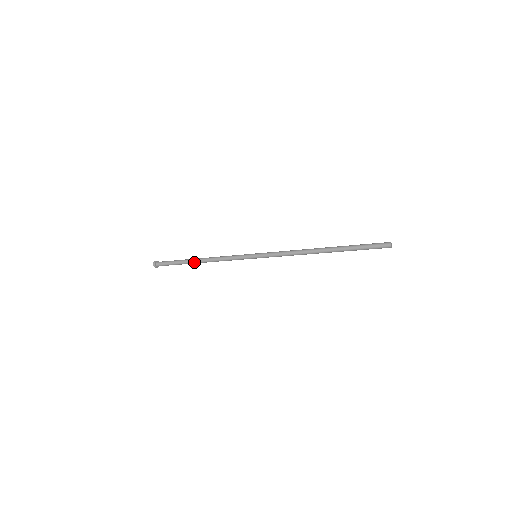
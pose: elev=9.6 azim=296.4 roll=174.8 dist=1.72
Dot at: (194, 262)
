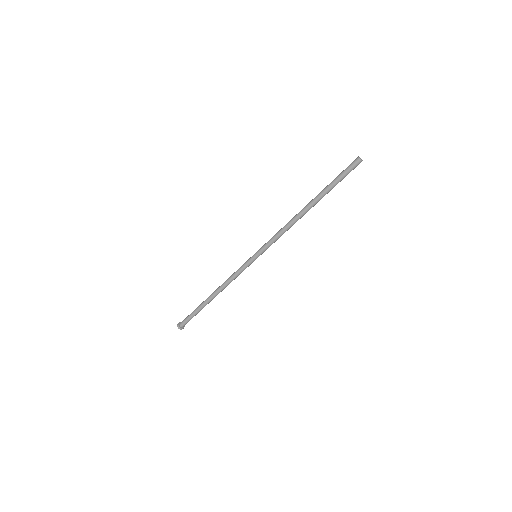
Dot at: (208, 297)
